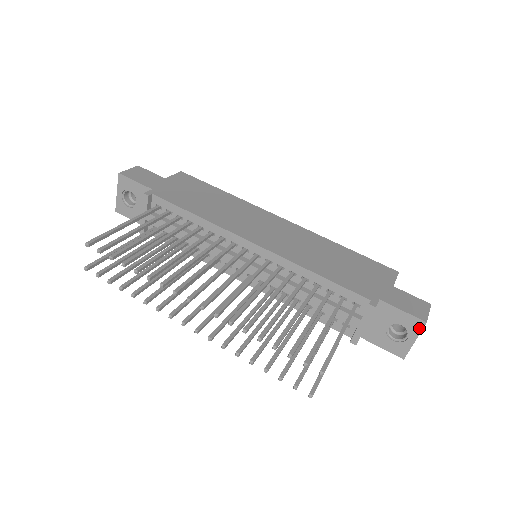
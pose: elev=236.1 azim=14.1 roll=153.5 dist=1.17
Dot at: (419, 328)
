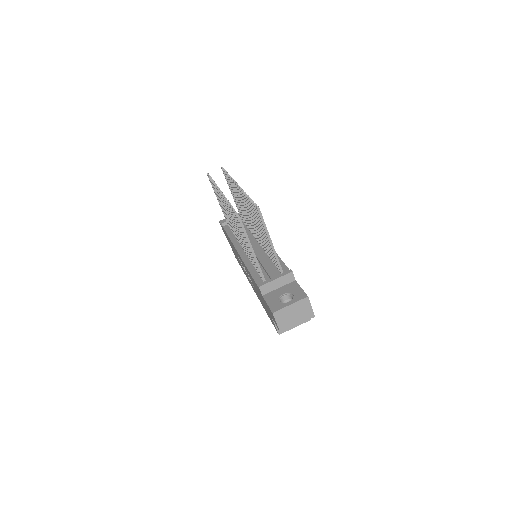
Dot at: (301, 298)
